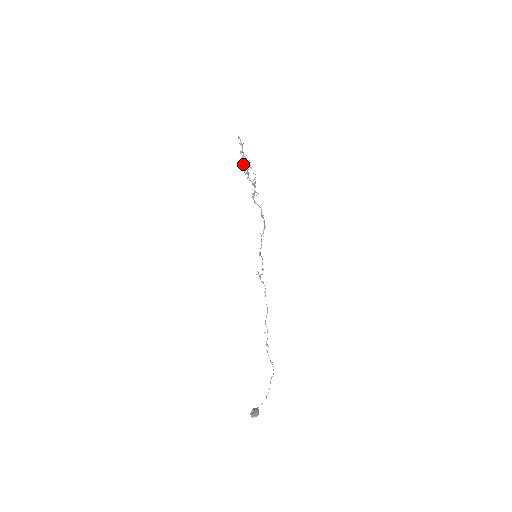
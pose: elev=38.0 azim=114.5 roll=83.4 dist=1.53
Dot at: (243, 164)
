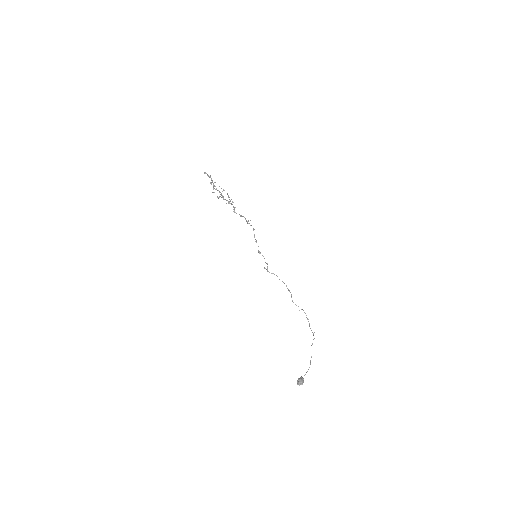
Dot at: (214, 192)
